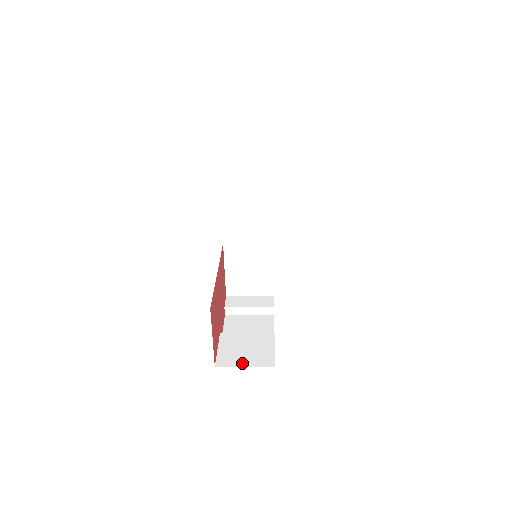
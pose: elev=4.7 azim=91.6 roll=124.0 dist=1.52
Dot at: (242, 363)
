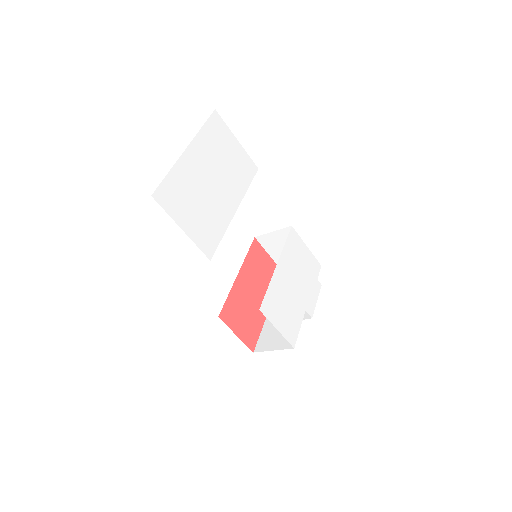
Dot at: (272, 347)
